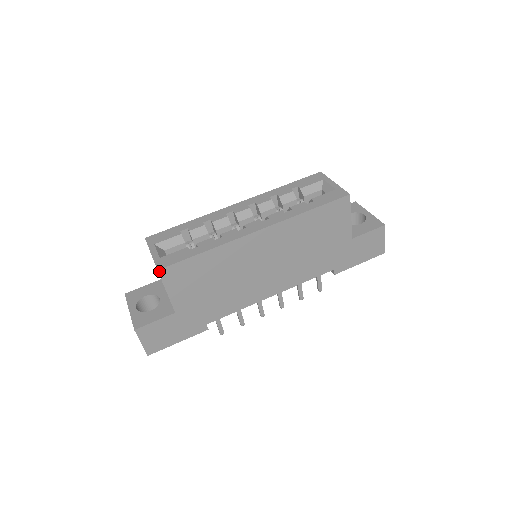
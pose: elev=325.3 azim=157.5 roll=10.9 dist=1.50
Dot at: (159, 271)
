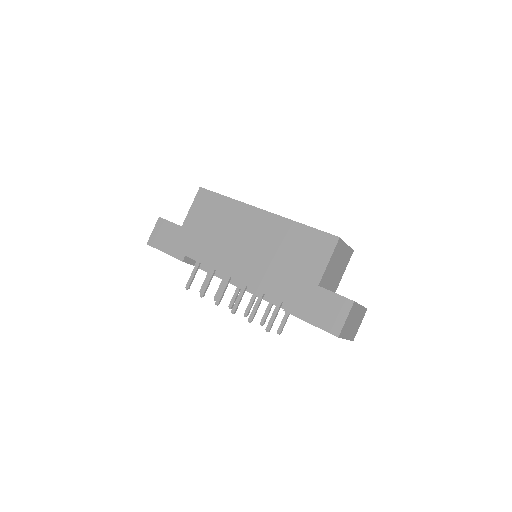
Dot at: (200, 188)
